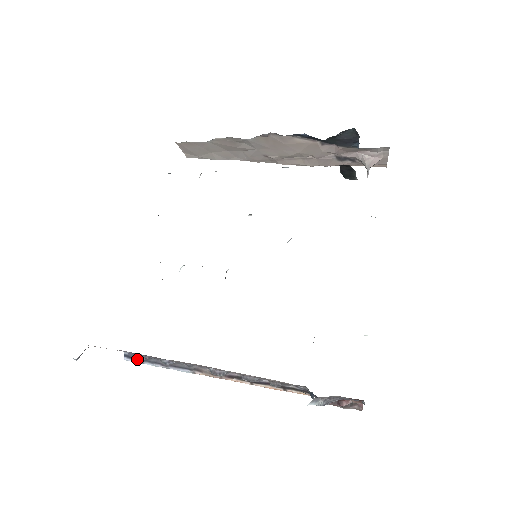
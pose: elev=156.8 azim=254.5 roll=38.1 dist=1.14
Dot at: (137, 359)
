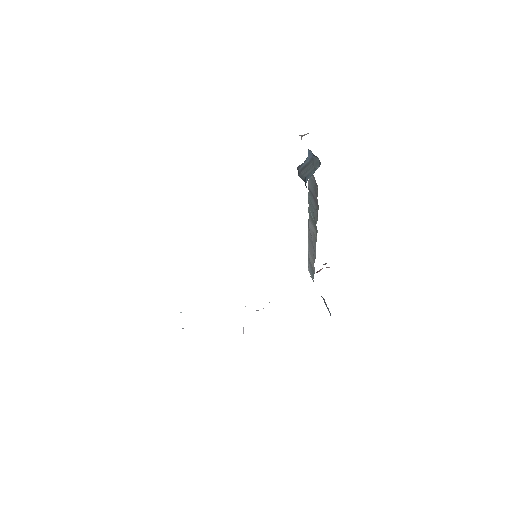
Dot at: occluded
